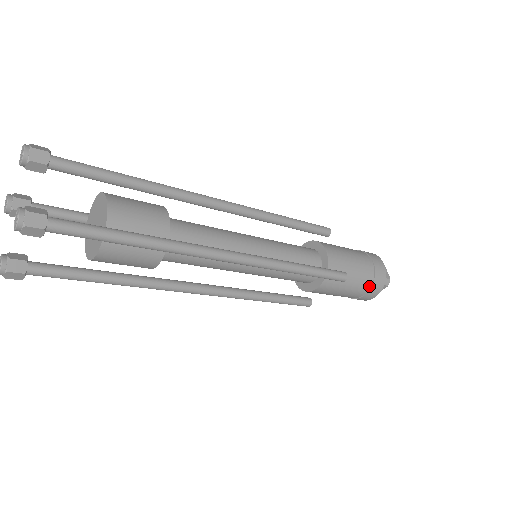
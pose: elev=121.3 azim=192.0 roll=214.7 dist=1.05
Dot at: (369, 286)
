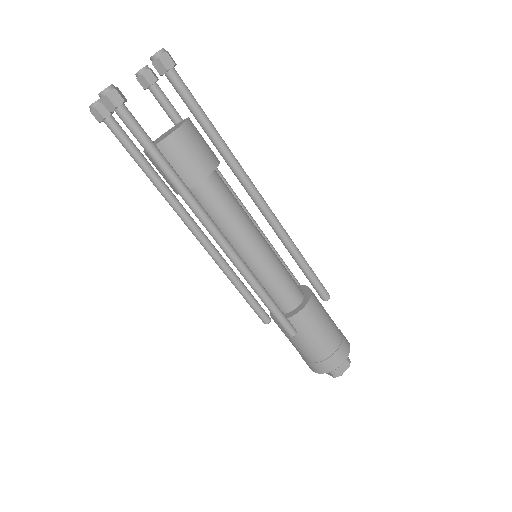
Dot at: (340, 340)
